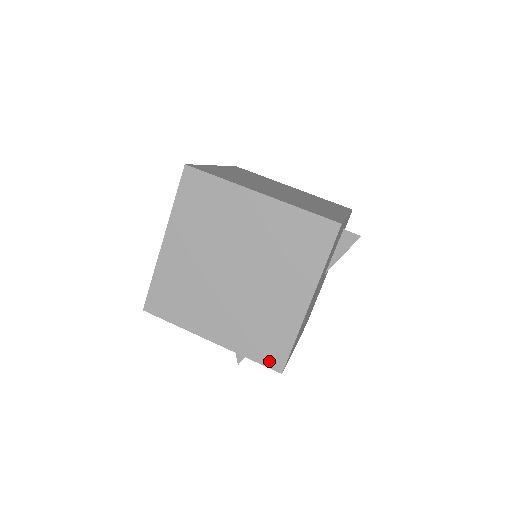
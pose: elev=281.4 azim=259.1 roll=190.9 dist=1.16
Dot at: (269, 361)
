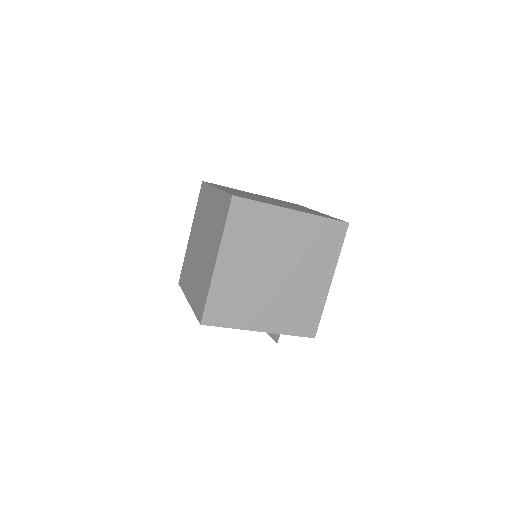
Dot at: (306, 332)
